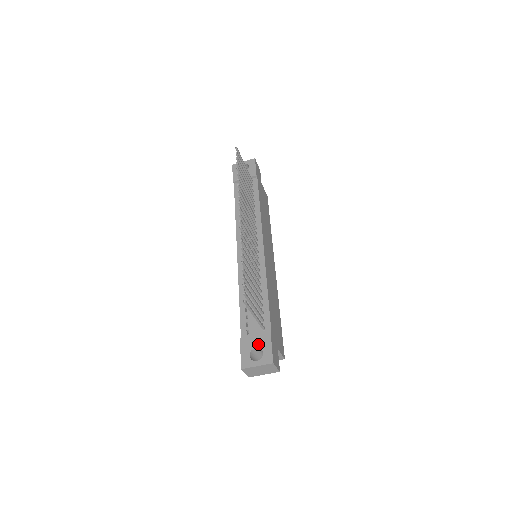
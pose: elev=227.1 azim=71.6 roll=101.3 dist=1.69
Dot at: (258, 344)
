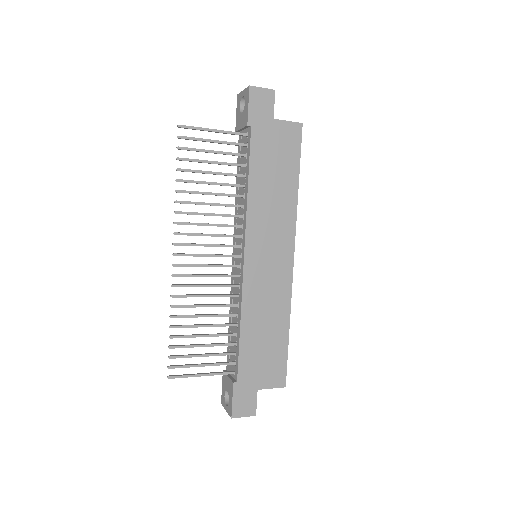
Dot at: (228, 388)
